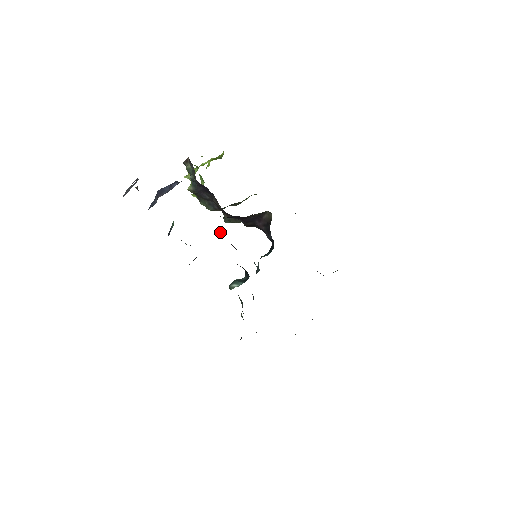
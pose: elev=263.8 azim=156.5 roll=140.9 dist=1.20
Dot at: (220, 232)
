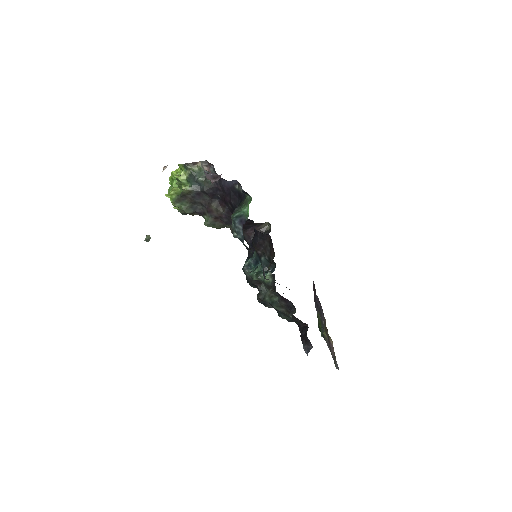
Dot at: (147, 237)
